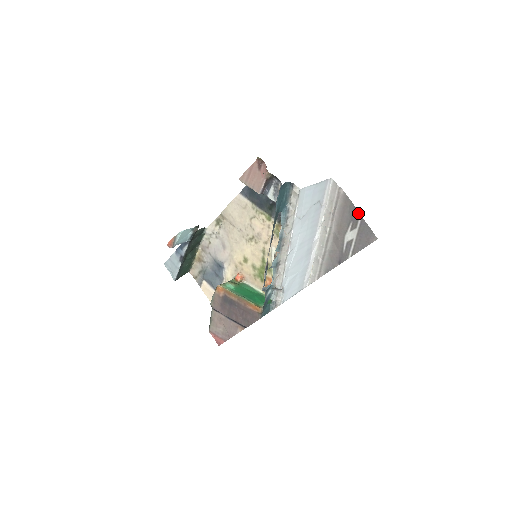
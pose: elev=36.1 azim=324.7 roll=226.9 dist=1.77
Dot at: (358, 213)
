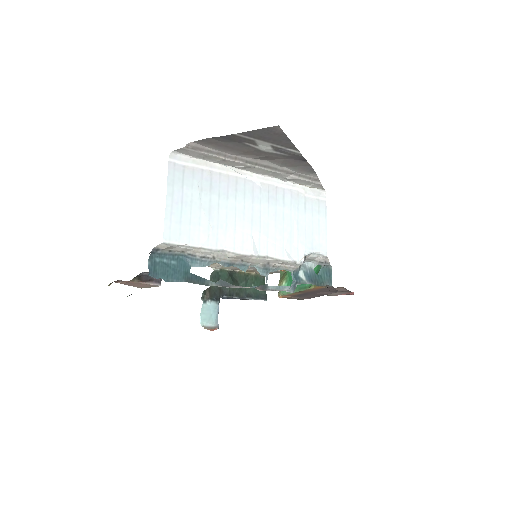
Dot at: (230, 136)
